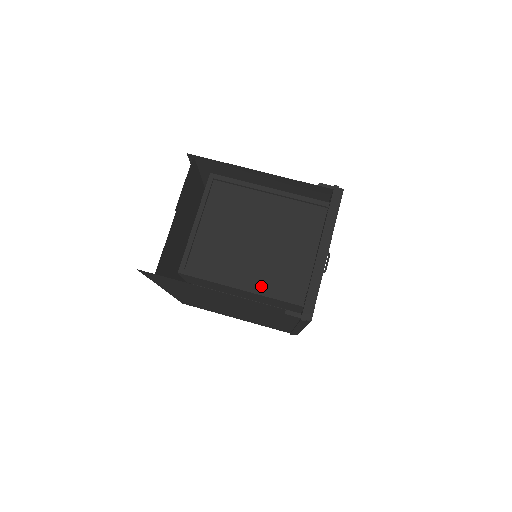
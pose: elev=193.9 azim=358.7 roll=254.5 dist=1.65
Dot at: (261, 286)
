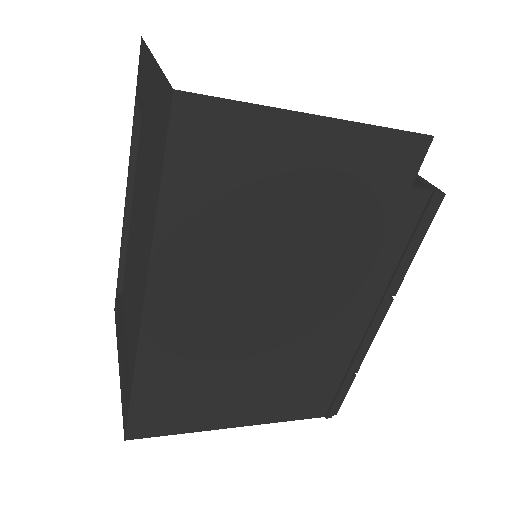
Dot at: occluded
